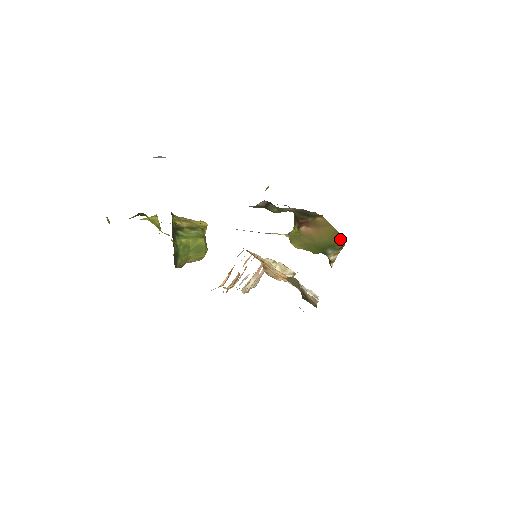
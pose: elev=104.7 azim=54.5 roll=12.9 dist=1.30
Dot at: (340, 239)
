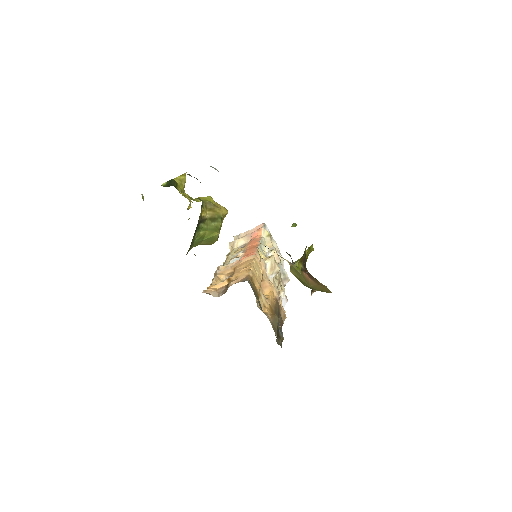
Dot at: occluded
